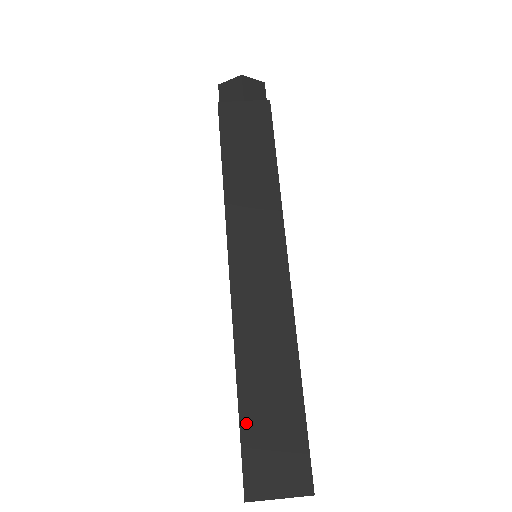
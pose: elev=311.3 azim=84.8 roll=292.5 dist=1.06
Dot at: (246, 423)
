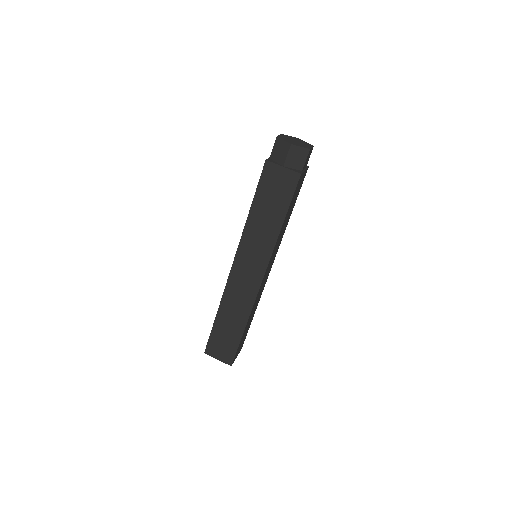
Dot at: (215, 330)
